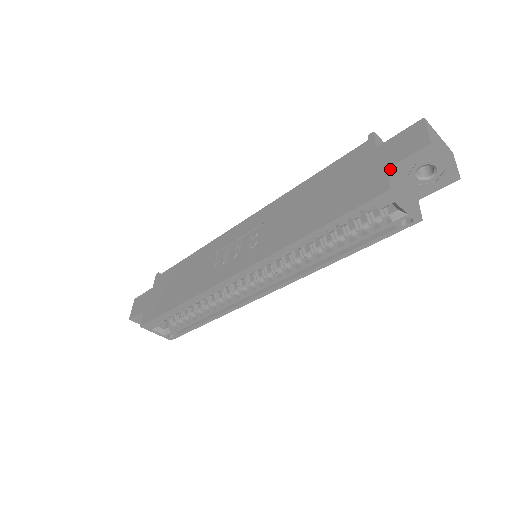
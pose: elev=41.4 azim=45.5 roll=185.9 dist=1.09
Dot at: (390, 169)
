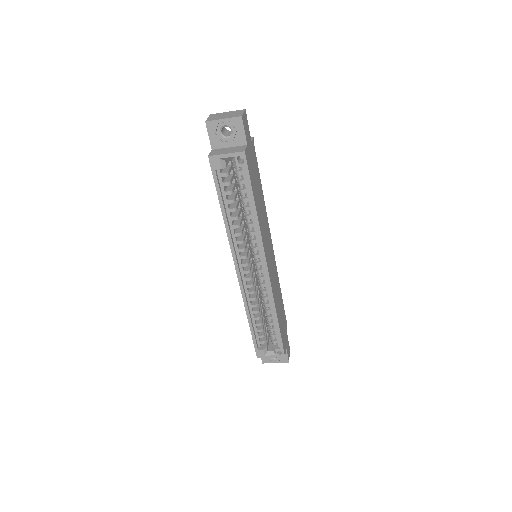
Dot at: (213, 149)
